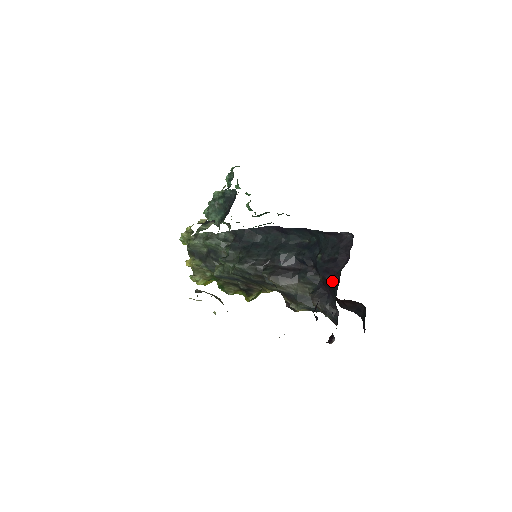
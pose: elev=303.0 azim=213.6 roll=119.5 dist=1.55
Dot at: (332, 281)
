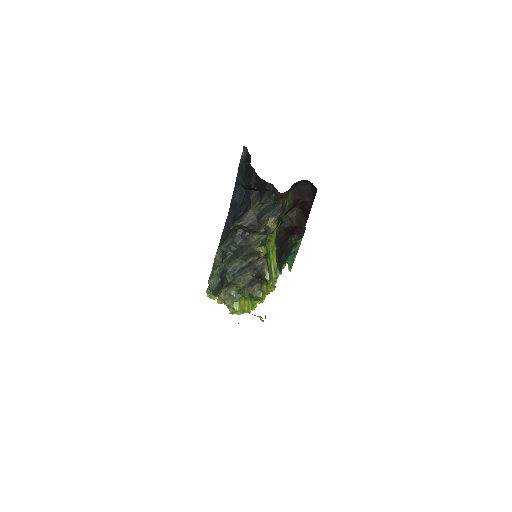
Dot at: (255, 177)
